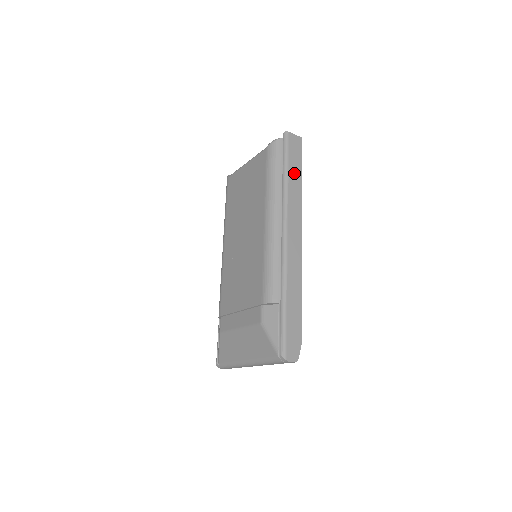
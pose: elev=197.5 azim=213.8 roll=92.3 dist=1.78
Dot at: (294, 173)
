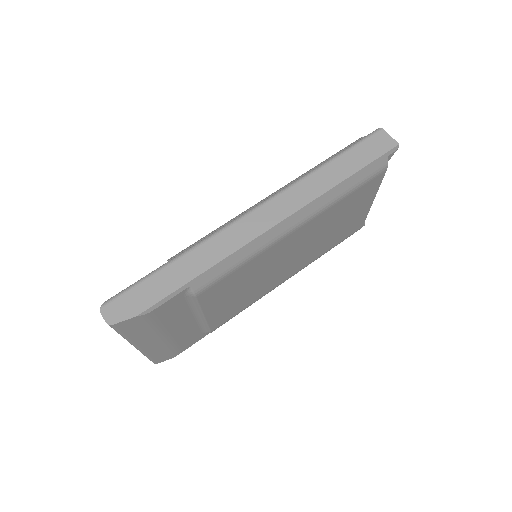
Dot at: (341, 166)
